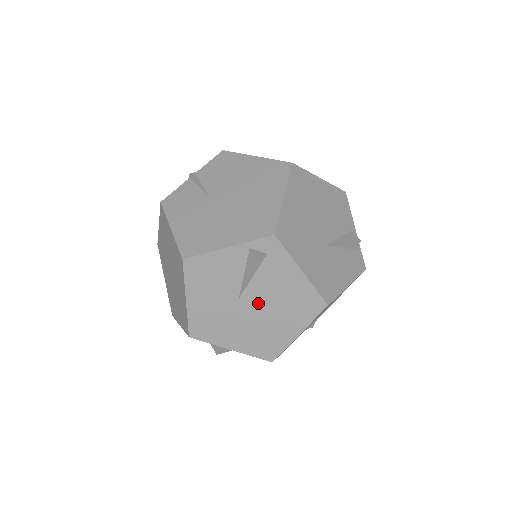
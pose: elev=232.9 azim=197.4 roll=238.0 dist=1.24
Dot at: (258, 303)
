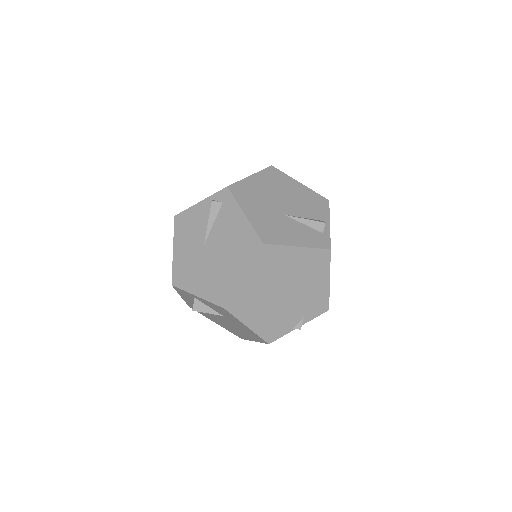
Dot at: (216, 247)
